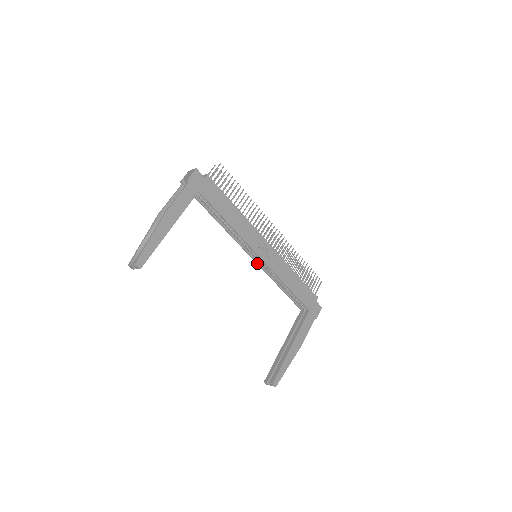
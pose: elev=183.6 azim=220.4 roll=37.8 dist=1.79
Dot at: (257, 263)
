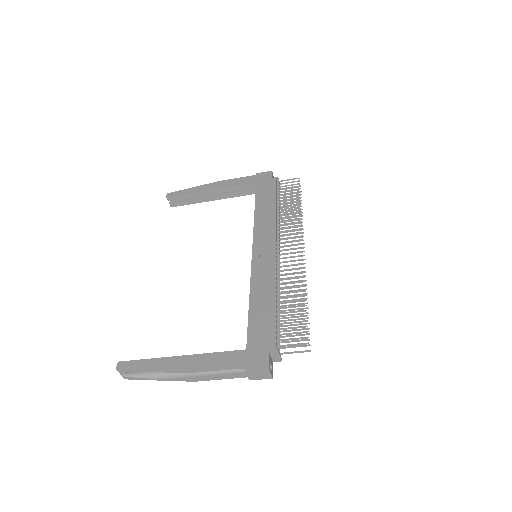
Dot at: occluded
